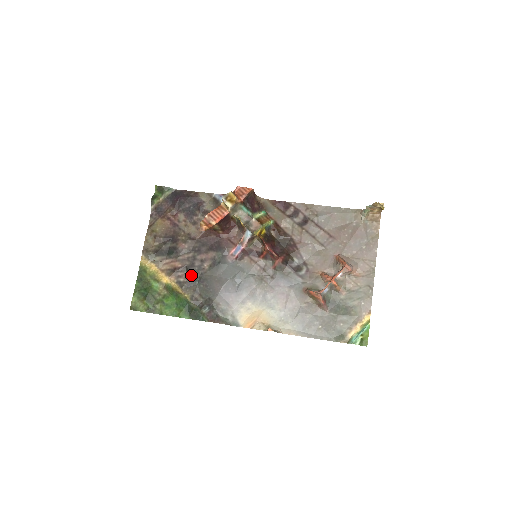
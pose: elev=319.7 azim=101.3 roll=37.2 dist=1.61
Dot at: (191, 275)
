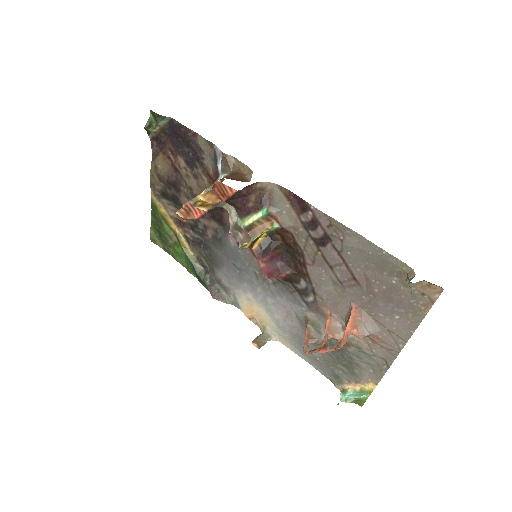
Dot at: (196, 236)
